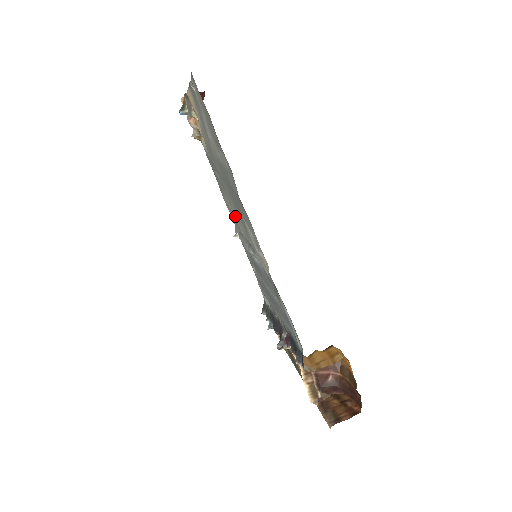
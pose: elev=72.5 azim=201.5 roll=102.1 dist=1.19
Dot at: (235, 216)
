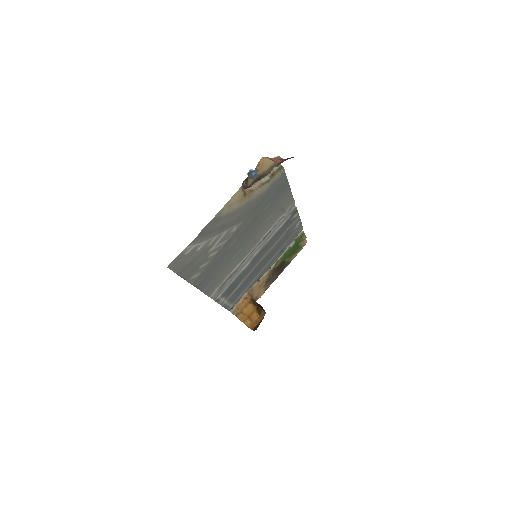
Dot at: (262, 230)
